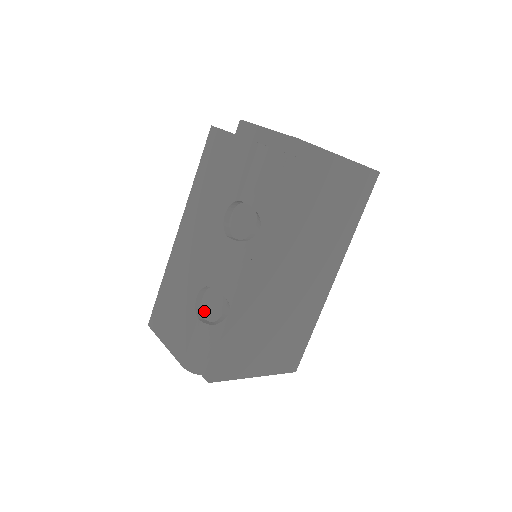
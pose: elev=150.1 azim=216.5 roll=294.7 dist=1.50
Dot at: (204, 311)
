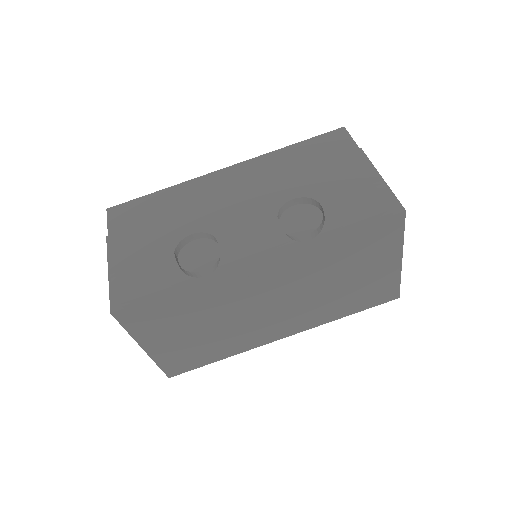
Dot at: occluded
